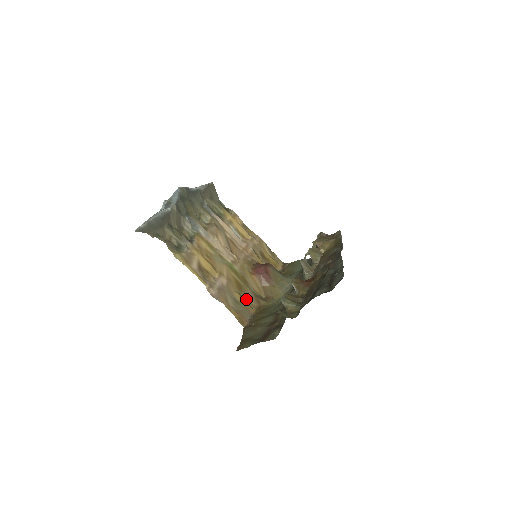
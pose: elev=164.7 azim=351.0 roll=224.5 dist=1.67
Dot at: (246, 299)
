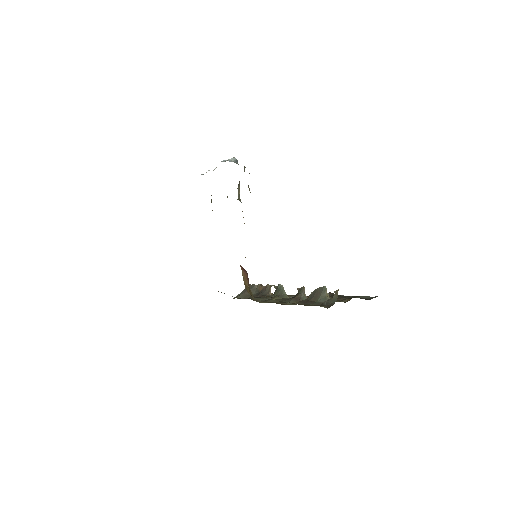
Dot at: occluded
